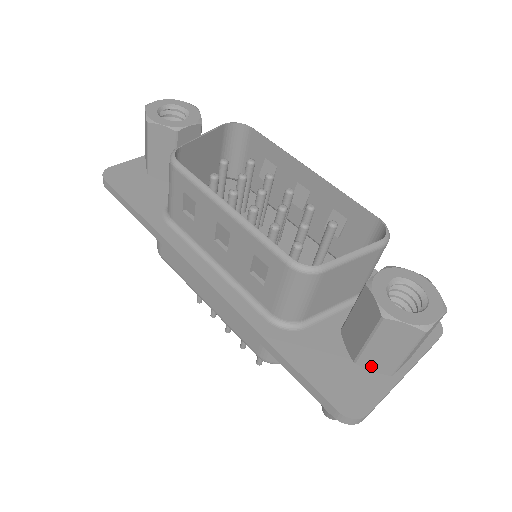
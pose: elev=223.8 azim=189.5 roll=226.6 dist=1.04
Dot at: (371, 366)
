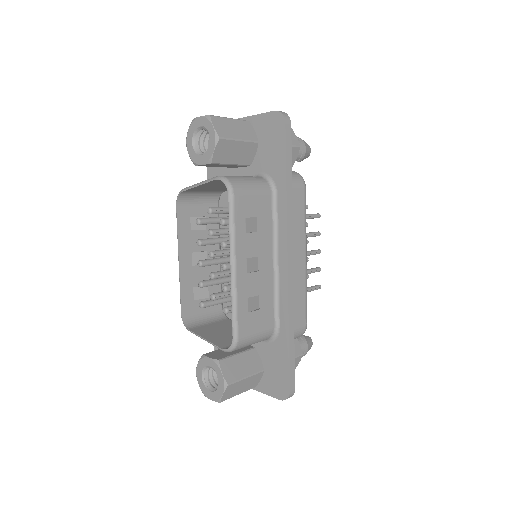
Dot at: occluded
